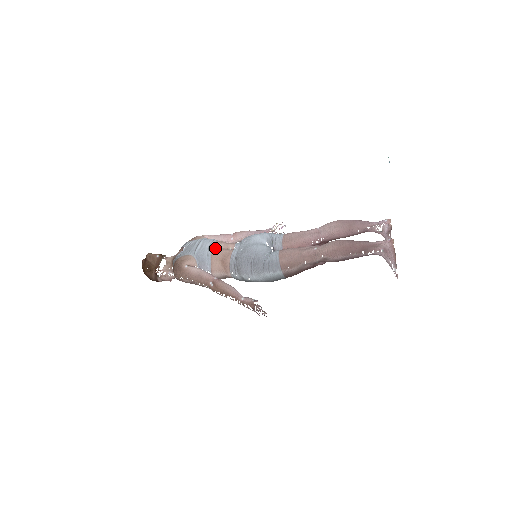
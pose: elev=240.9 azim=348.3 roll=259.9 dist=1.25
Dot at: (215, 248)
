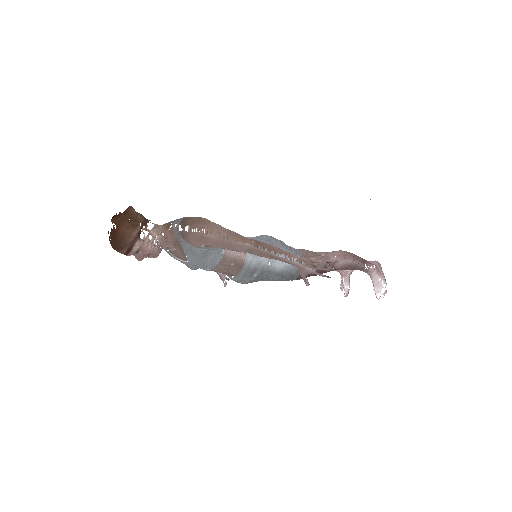
Dot at: occluded
